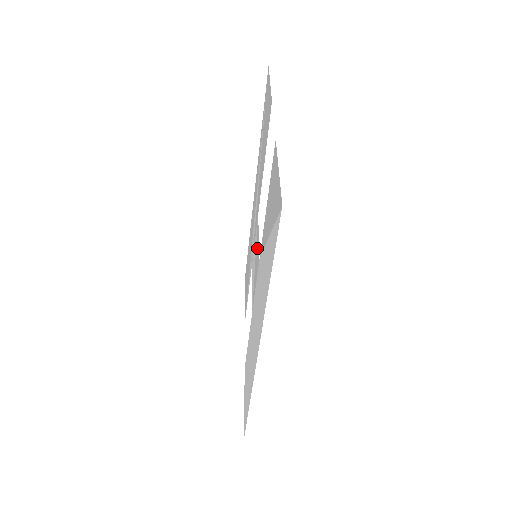
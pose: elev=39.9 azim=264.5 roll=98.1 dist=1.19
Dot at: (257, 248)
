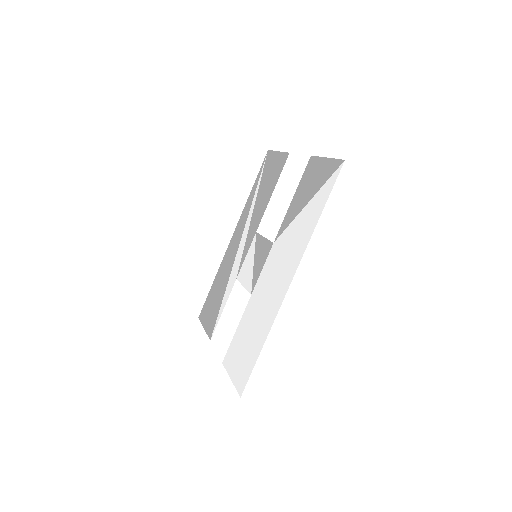
Dot at: (261, 247)
